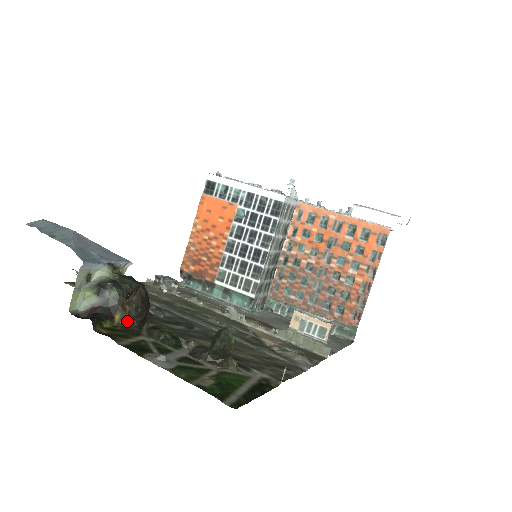
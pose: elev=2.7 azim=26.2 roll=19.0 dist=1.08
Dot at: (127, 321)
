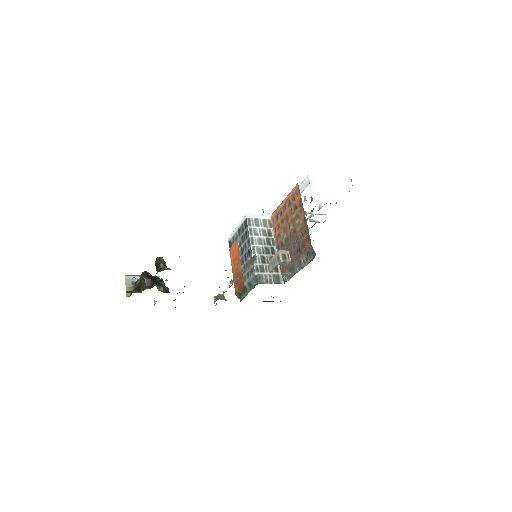
Dot at: (144, 288)
